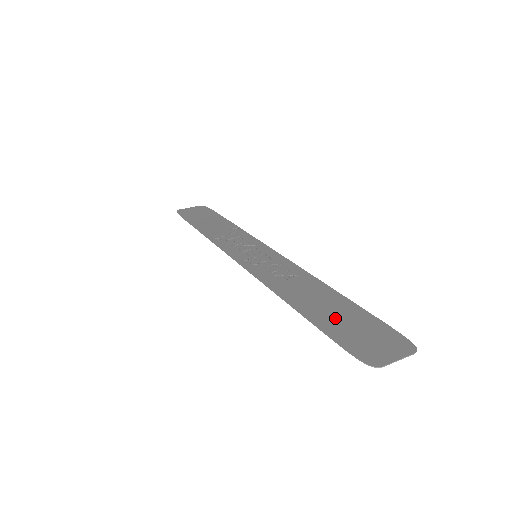
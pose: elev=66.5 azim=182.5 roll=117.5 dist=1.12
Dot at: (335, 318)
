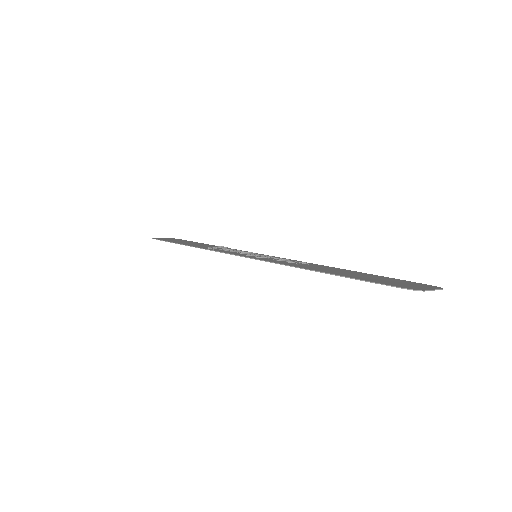
Dot at: (361, 276)
